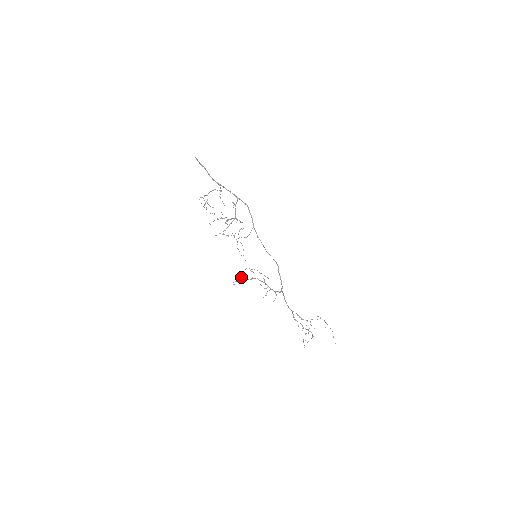
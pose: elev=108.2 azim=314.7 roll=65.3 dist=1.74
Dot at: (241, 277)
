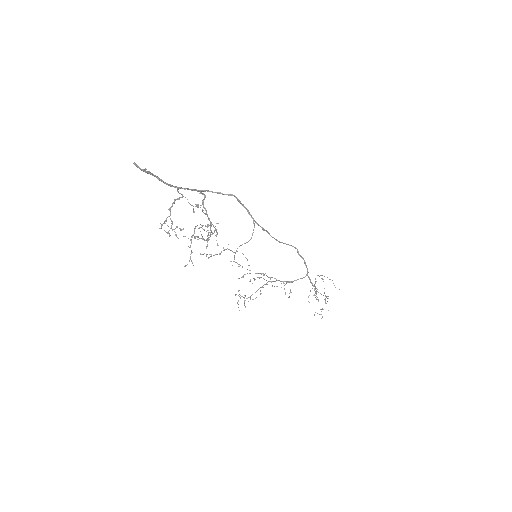
Dot at: (244, 295)
